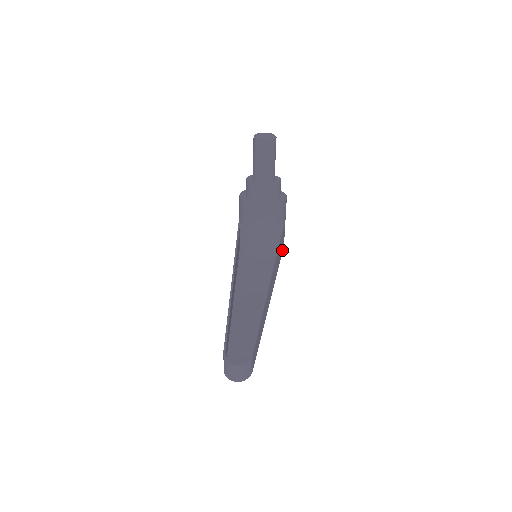
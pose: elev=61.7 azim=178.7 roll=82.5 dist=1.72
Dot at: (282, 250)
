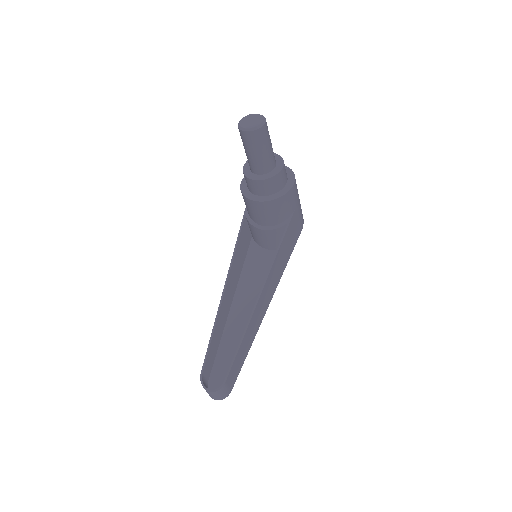
Dot at: (297, 237)
